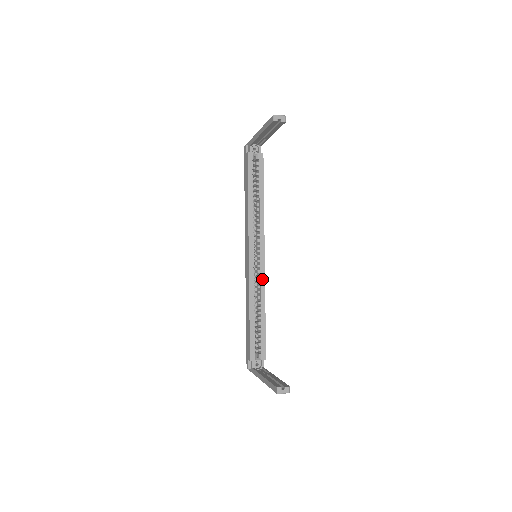
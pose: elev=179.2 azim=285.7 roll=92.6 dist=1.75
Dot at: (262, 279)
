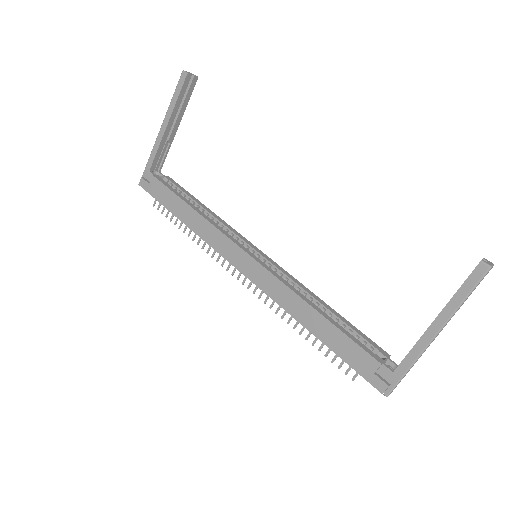
Dot at: (287, 274)
